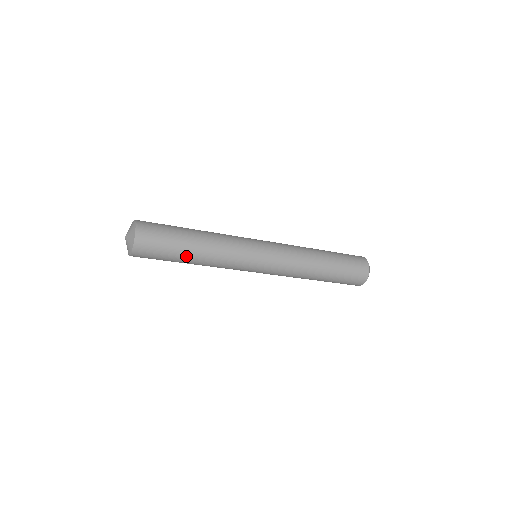
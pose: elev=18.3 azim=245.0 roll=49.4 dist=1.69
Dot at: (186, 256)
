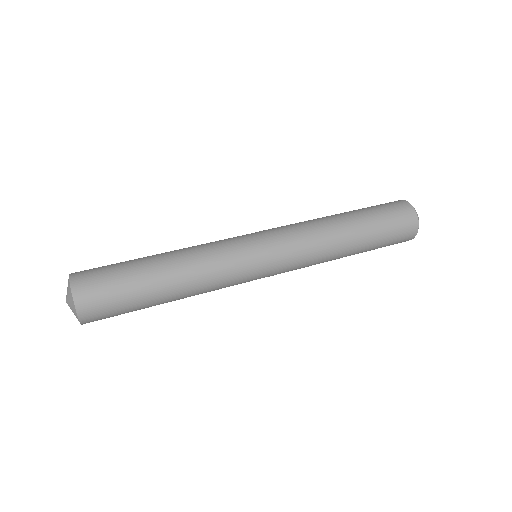
Dot at: occluded
